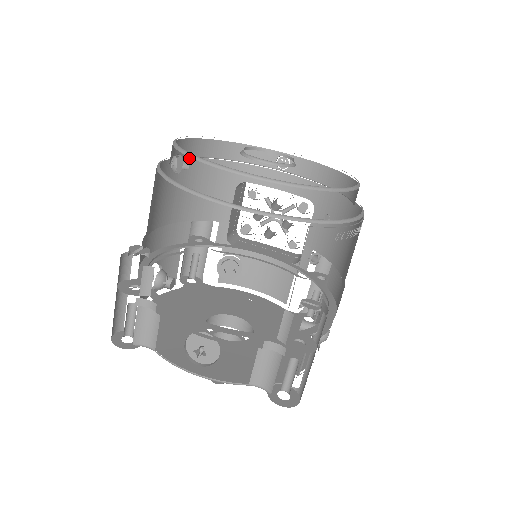
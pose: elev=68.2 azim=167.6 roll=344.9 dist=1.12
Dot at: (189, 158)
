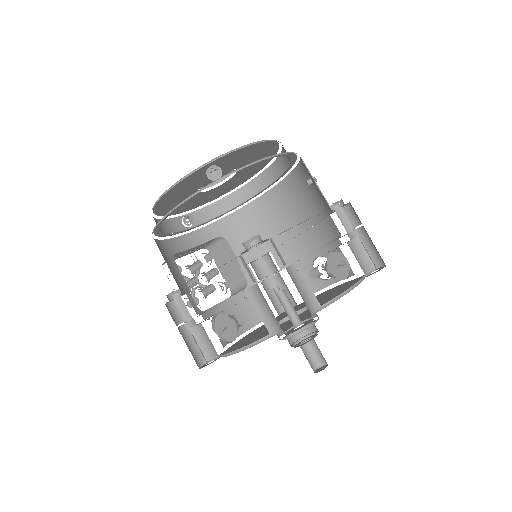
Dot at: occluded
